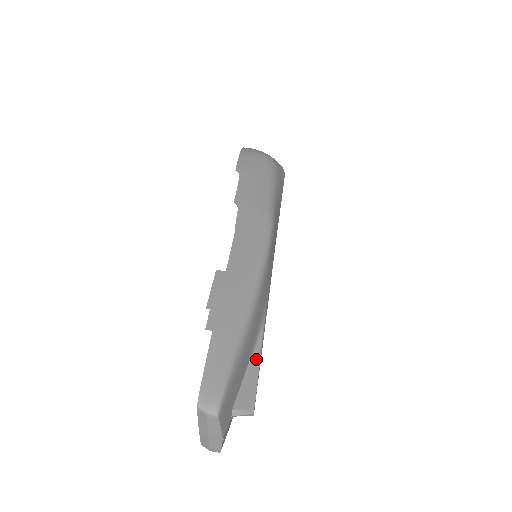
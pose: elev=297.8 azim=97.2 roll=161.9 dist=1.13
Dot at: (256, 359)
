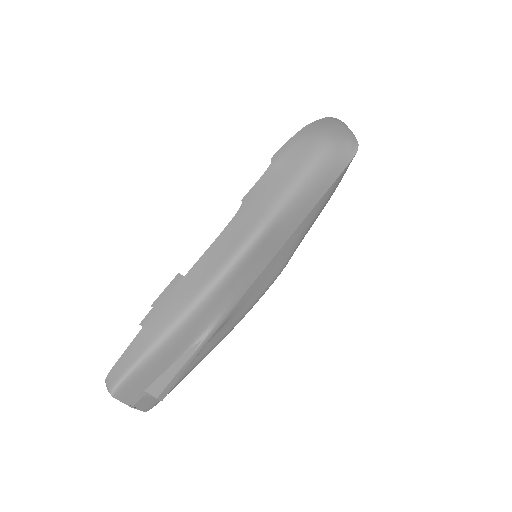
Dot at: (185, 358)
